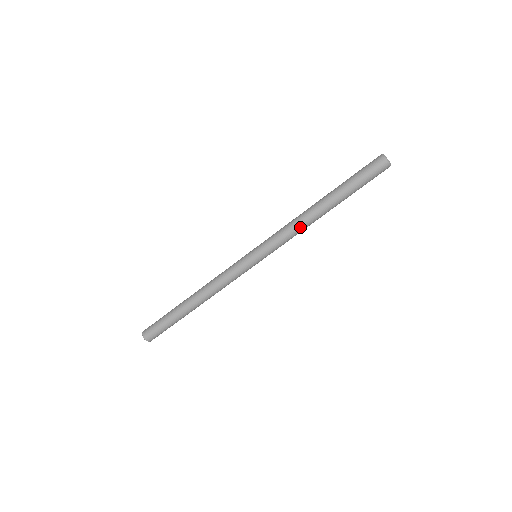
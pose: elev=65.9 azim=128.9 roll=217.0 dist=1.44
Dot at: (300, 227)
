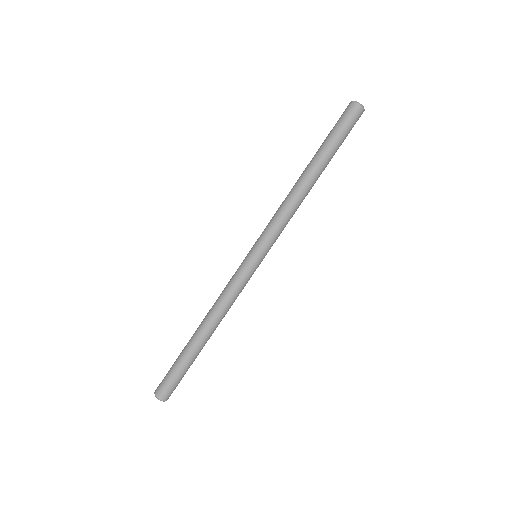
Dot at: (292, 205)
